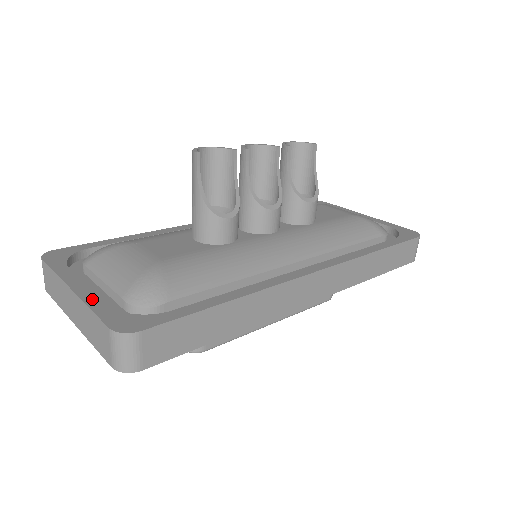
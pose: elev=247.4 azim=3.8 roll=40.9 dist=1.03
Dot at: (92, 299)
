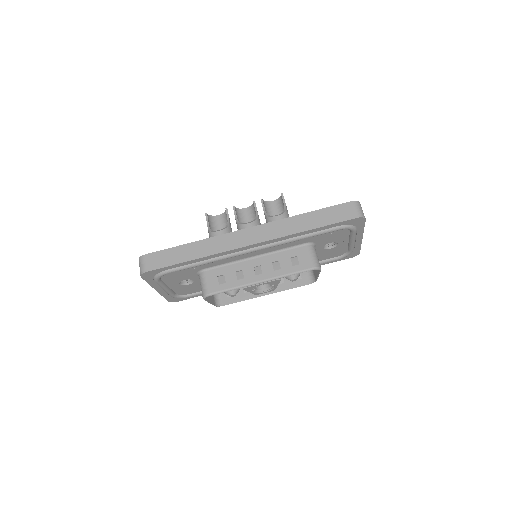
Dot at: occluded
